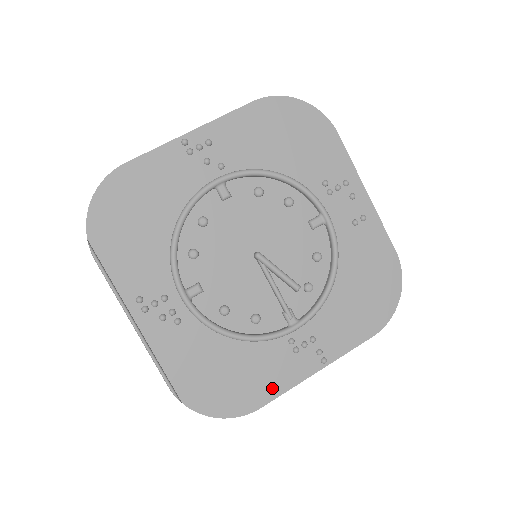
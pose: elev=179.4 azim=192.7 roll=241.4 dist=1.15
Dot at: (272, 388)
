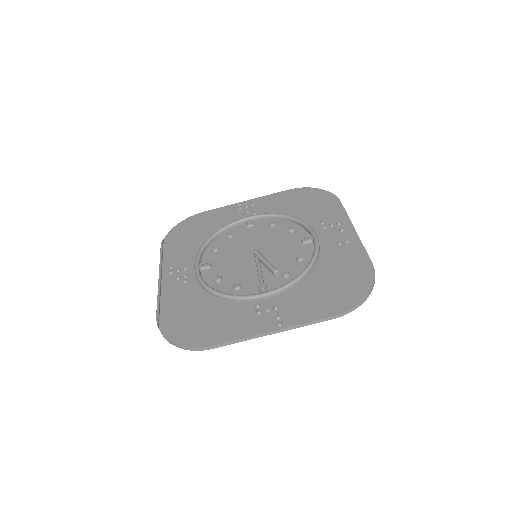
Dot at: (227, 334)
